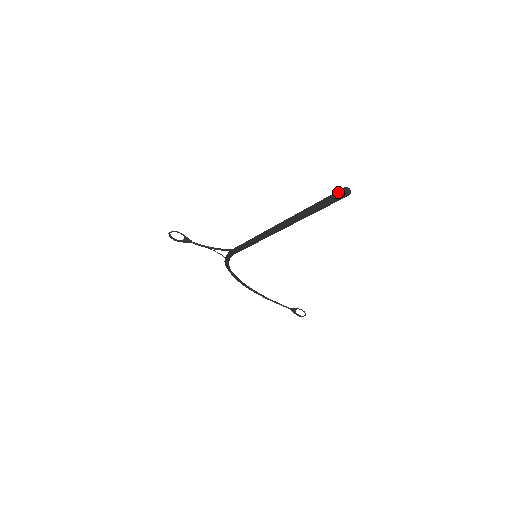
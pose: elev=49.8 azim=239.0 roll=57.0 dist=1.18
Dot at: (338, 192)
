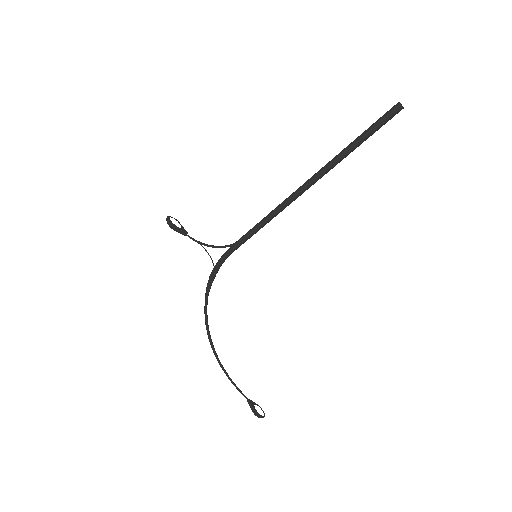
Dot at: (392, 107)
